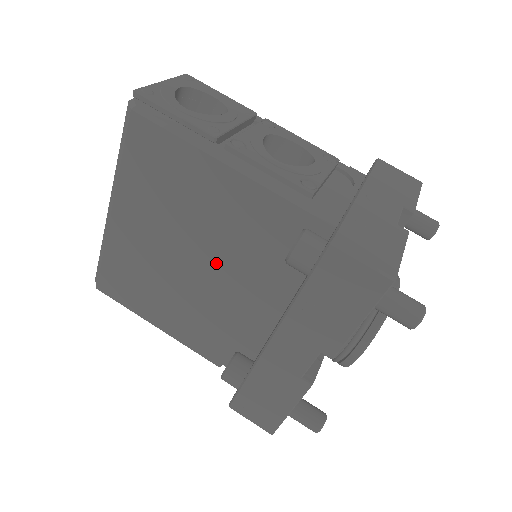
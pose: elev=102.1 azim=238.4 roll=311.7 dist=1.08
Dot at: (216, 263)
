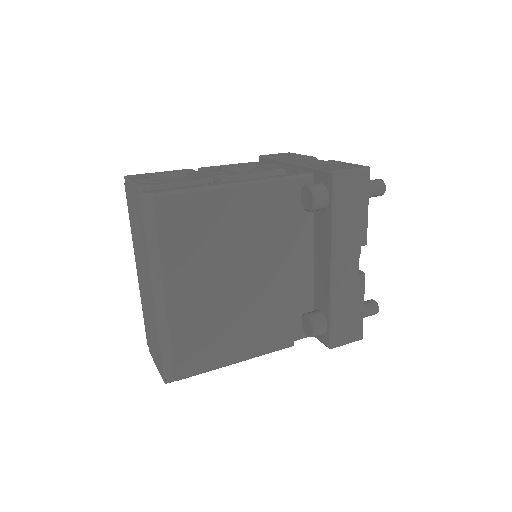
Dot at: (259, 263)
